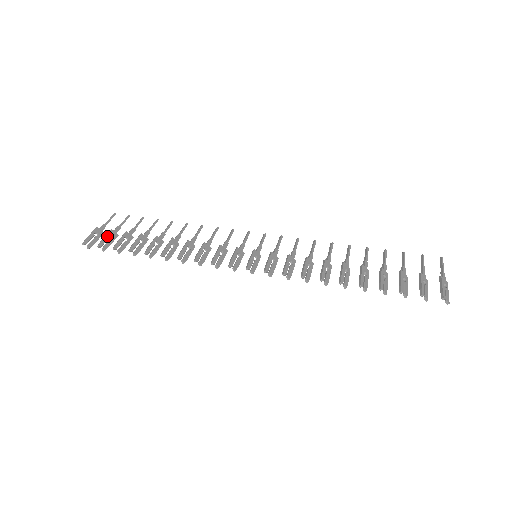
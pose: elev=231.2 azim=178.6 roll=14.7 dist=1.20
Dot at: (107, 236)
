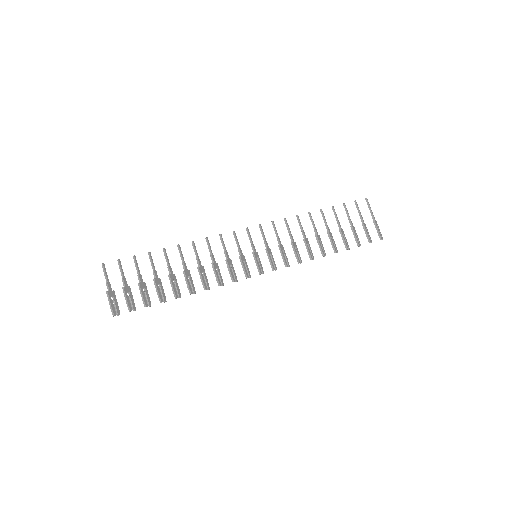
Dot at: (127, 297)
